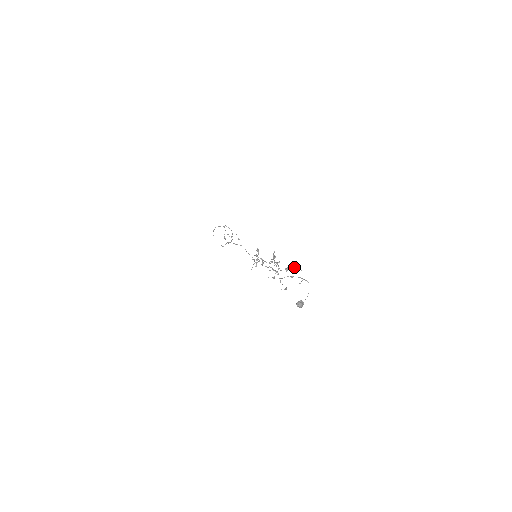
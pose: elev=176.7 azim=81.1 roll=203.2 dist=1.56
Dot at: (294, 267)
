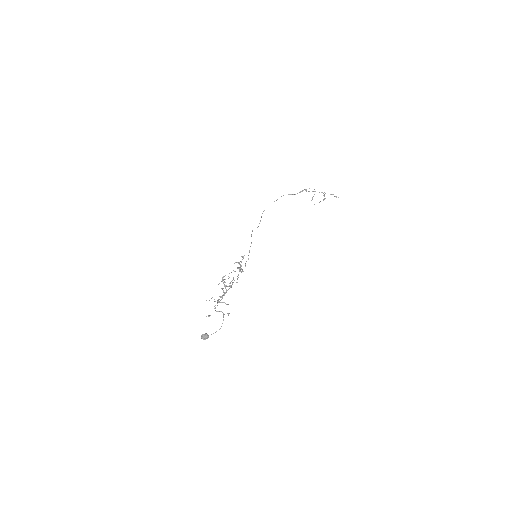
Dot at: (219, 301)
